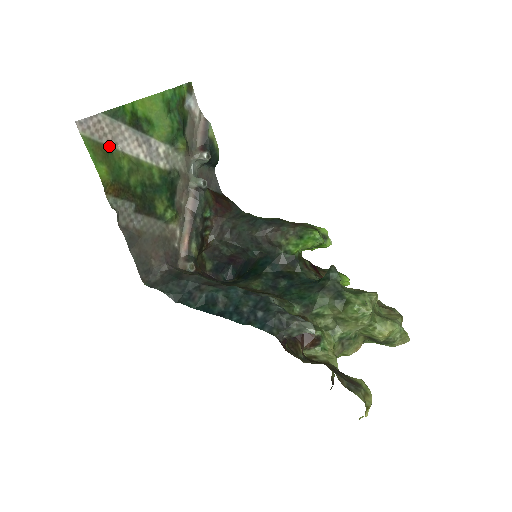
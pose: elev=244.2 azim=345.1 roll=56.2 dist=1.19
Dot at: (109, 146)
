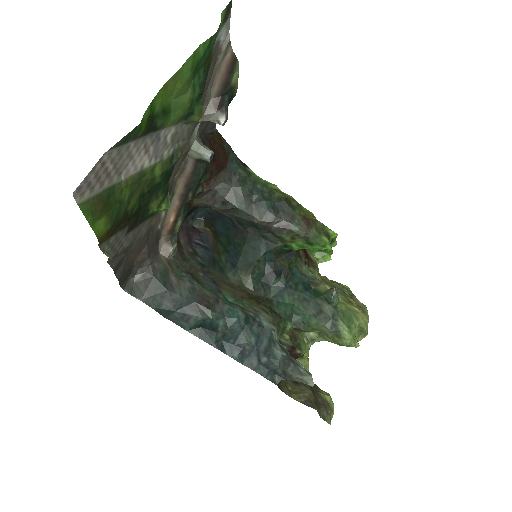
Dot at: (111, 185)
